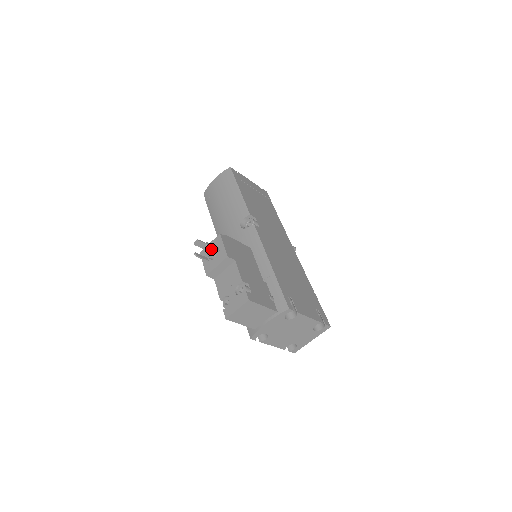
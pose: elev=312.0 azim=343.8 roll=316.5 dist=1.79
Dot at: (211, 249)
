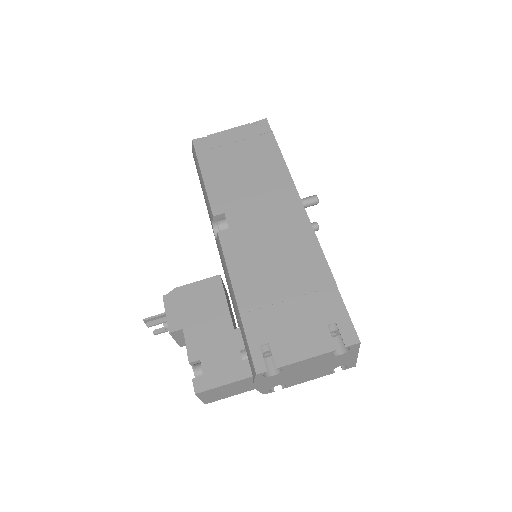
Dot at: occluded
